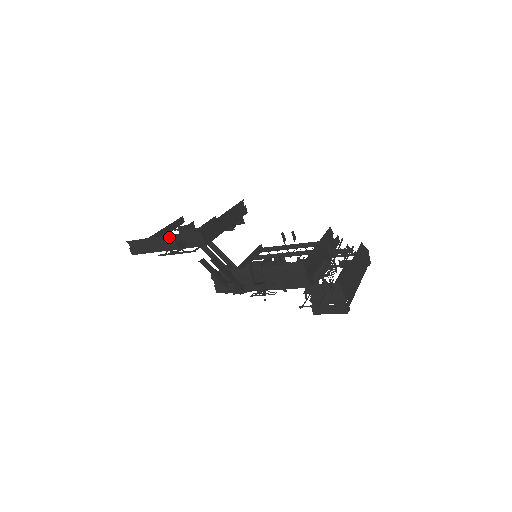
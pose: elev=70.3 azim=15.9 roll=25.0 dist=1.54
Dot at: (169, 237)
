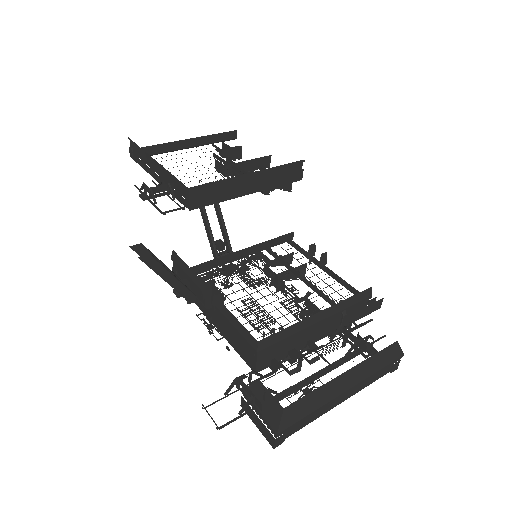
Dot at: (162, 167)
